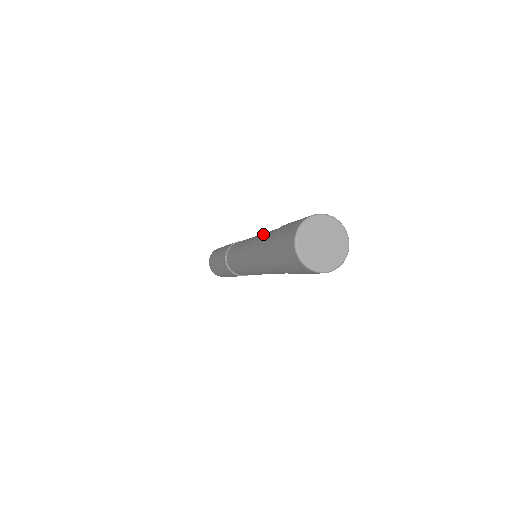
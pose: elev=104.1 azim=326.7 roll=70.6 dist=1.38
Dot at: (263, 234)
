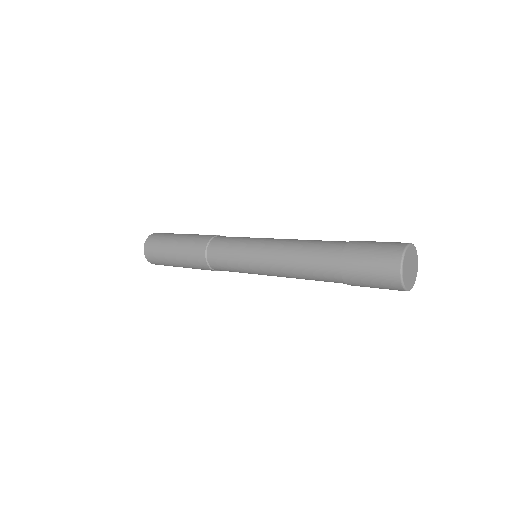
Dot at: (297, 268)
